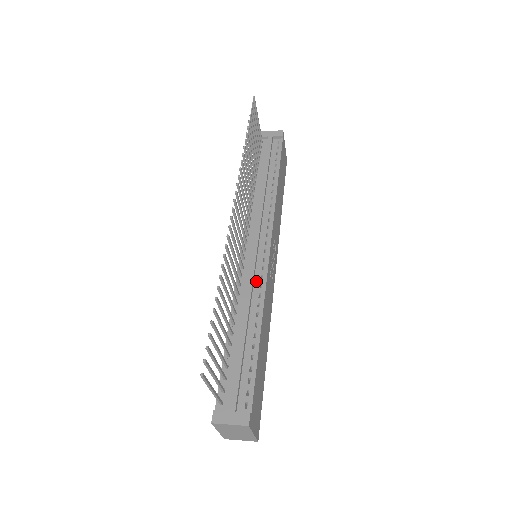
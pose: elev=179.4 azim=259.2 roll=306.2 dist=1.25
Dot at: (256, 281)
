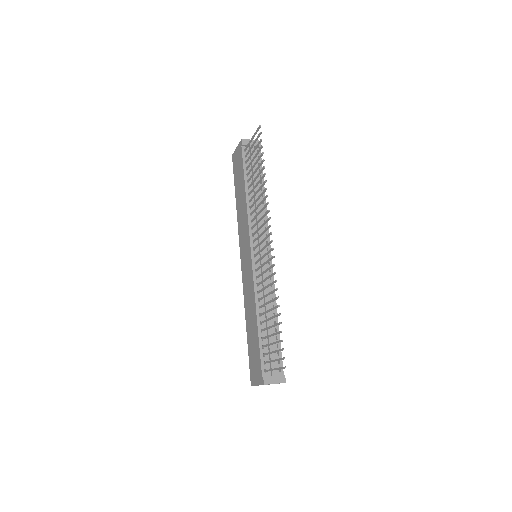
Dot at: (267, 281)
